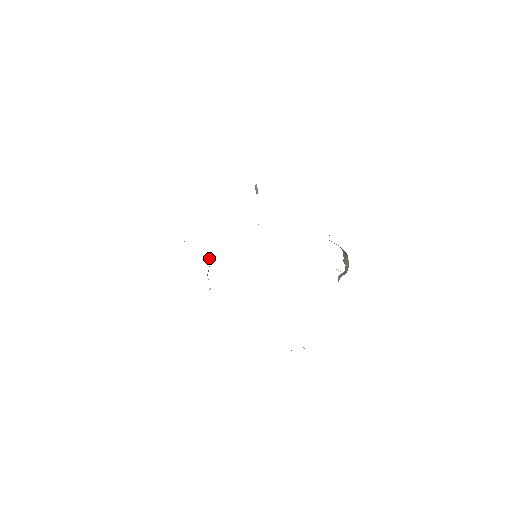
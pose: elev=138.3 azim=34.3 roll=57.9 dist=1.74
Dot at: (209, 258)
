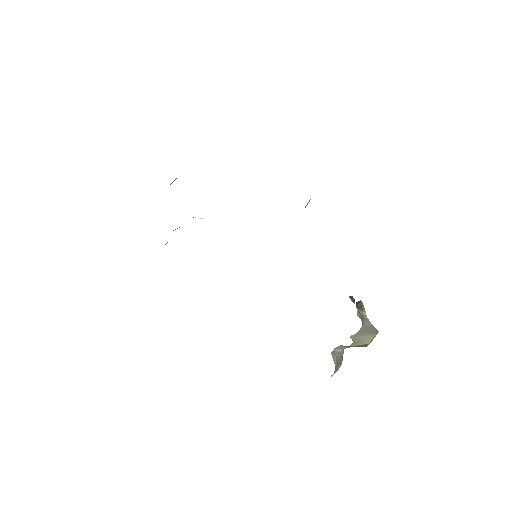
Dot at: (193, 217)
